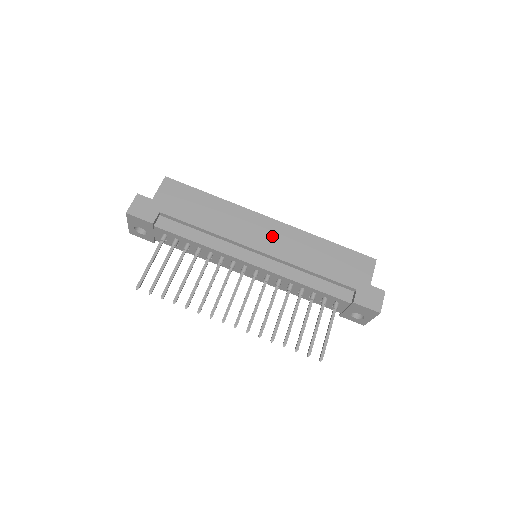
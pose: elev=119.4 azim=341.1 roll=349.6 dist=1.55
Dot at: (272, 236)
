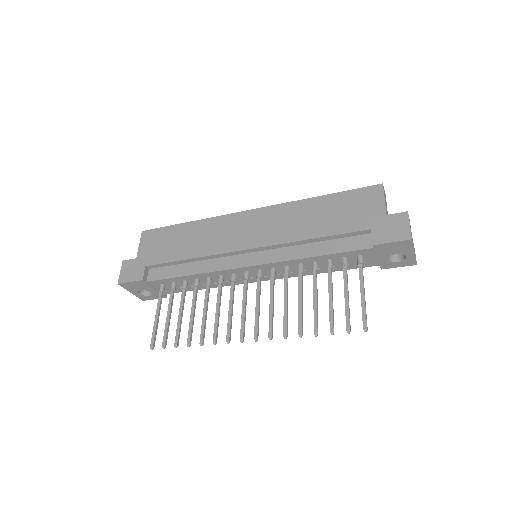
Dot at: (257, 227)
